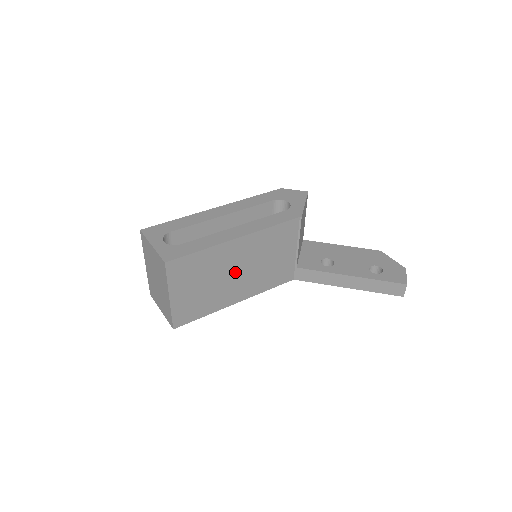
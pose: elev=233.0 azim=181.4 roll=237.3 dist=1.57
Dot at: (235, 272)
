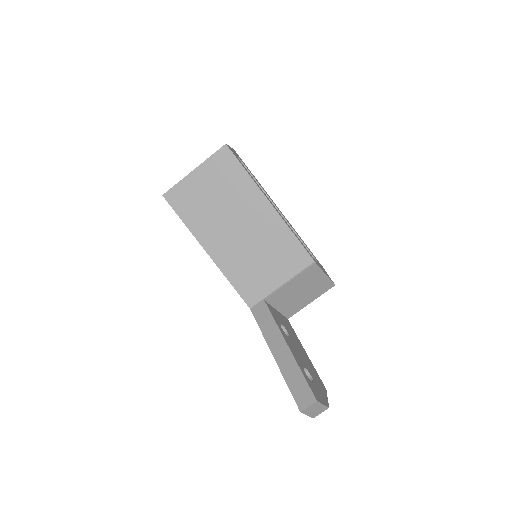
Dot at: (237, 225)
